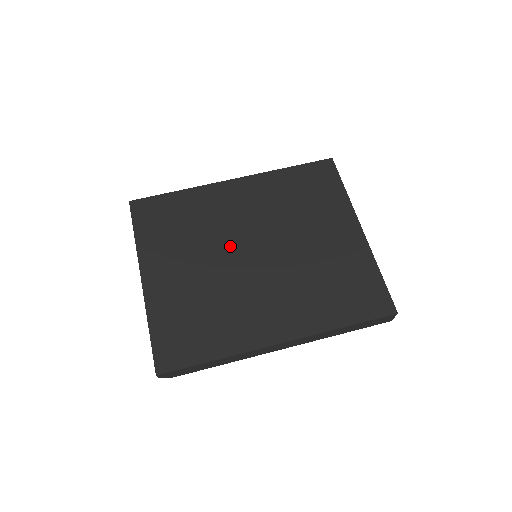
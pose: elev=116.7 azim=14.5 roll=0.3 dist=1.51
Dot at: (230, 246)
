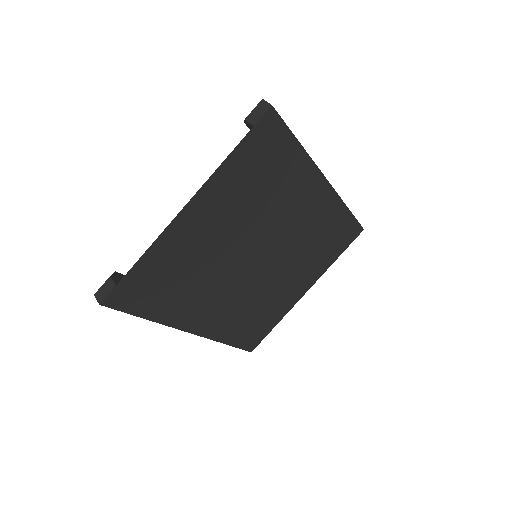
Dot at: (258, 239)
